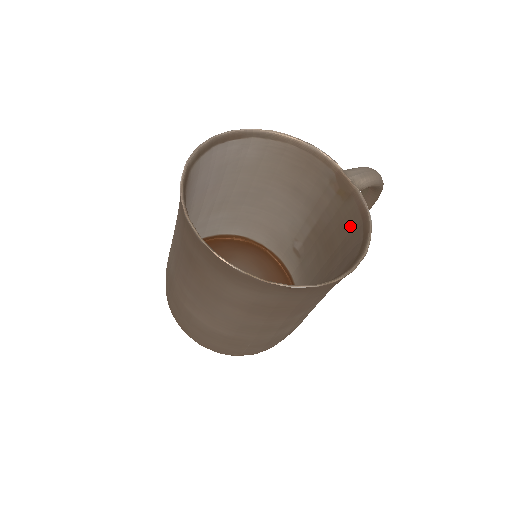
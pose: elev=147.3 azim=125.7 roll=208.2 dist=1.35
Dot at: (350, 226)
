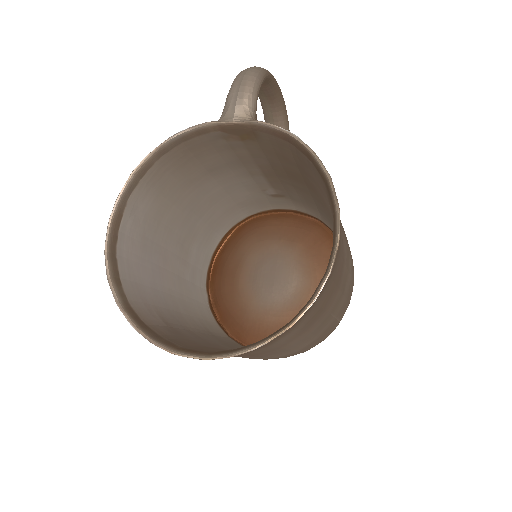
Dot at: (287, 154)
